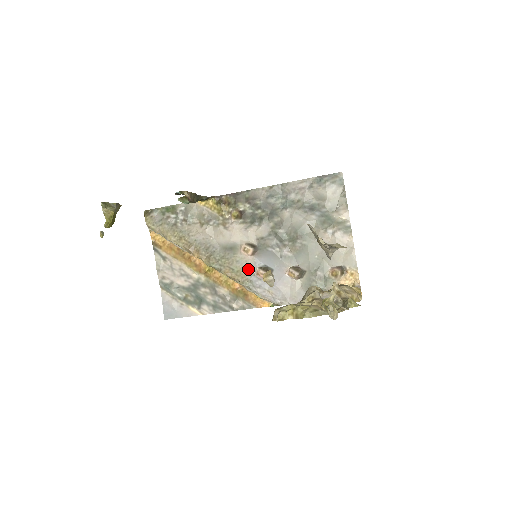
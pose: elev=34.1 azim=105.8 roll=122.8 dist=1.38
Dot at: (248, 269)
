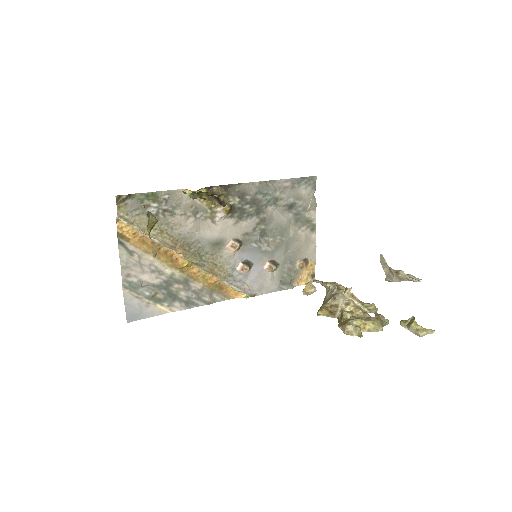
Dot at: (231, 264)
